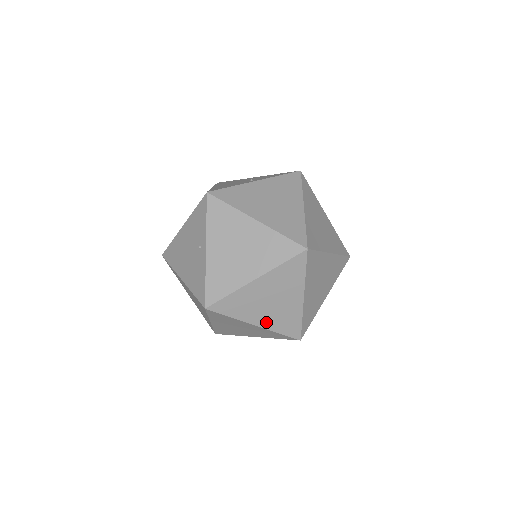
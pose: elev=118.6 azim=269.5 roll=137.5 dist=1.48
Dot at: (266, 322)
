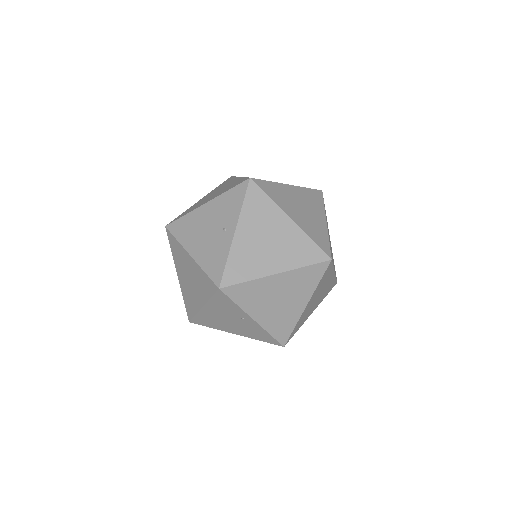
Dot at: (317, 304)
